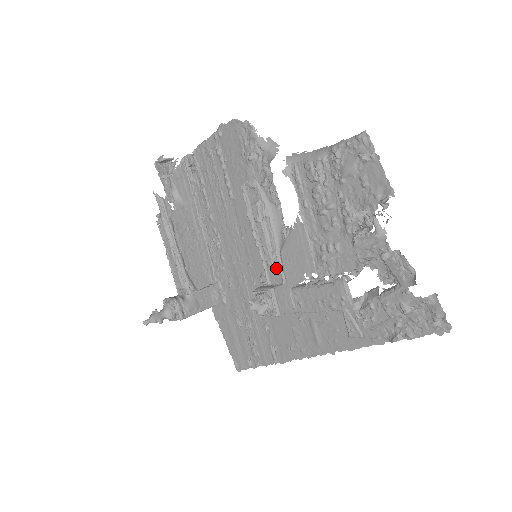
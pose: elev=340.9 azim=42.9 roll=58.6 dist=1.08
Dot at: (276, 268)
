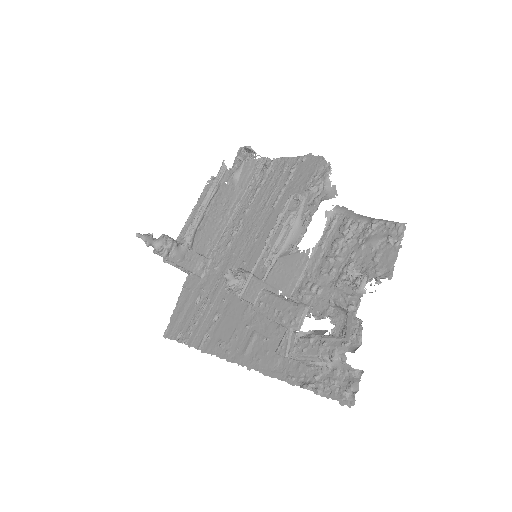
Dot at: (266, 266)
